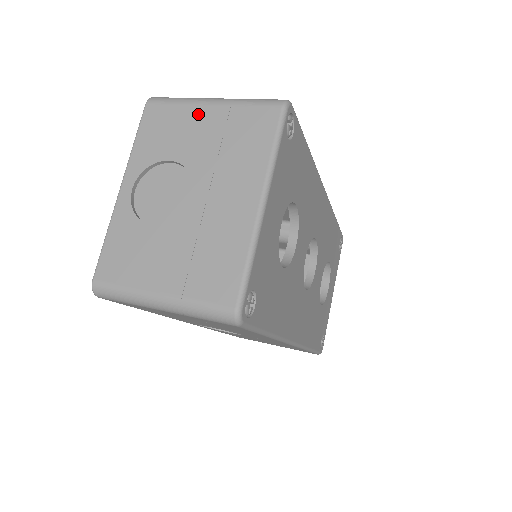
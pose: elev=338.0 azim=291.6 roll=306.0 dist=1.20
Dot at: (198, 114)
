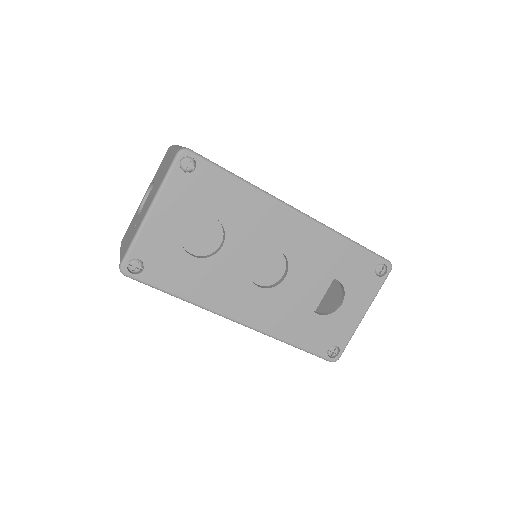
Dot at: (168, 156)
